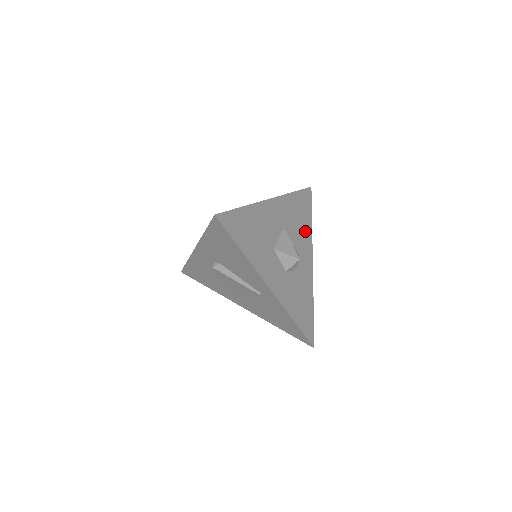
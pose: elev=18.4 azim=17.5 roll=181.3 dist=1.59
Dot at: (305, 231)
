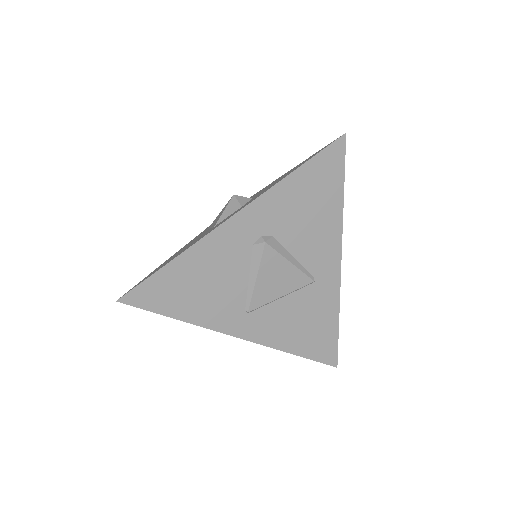
Dot at: occluded
